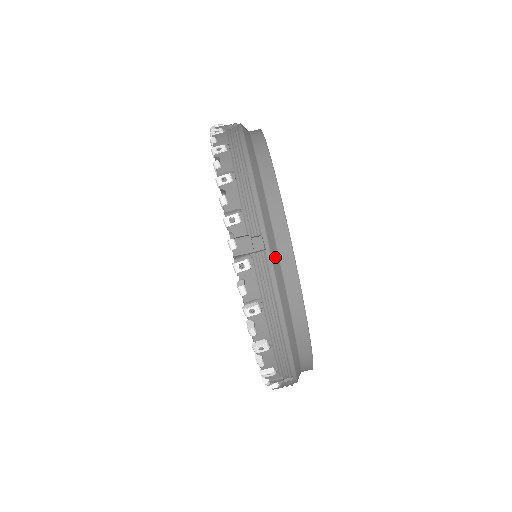
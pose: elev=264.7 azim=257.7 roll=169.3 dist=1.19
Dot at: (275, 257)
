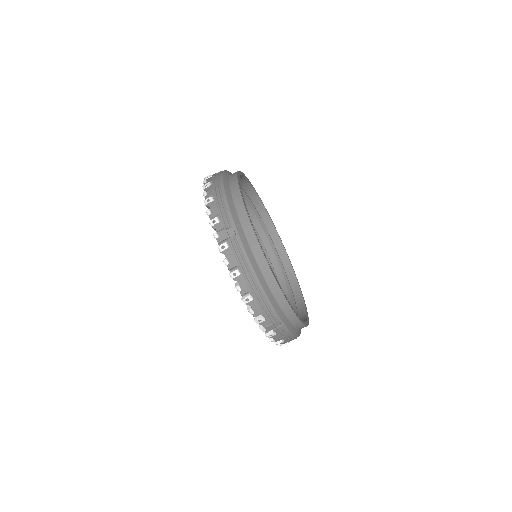
Dot at: (243, 239)
